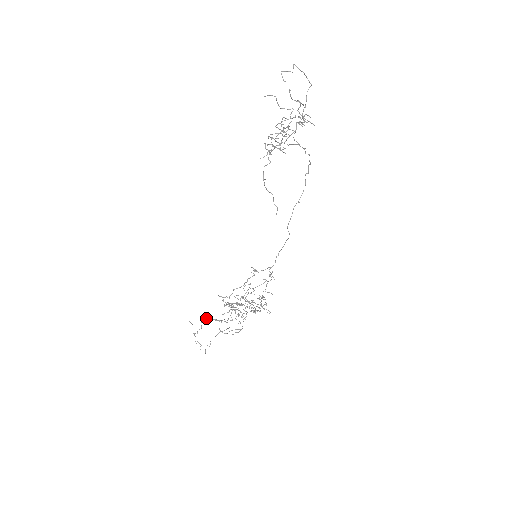
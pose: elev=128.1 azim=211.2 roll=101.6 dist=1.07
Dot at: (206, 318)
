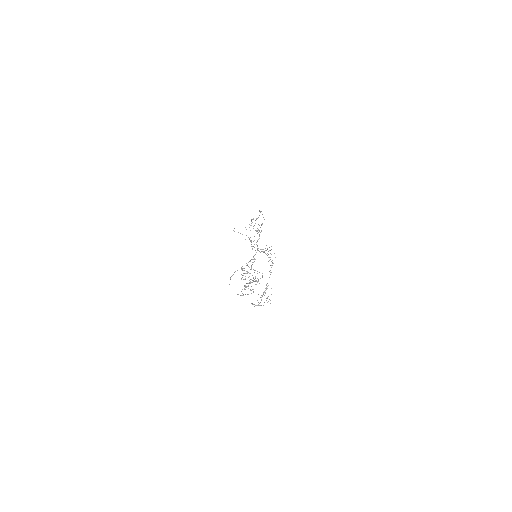
Dot at: occluded
